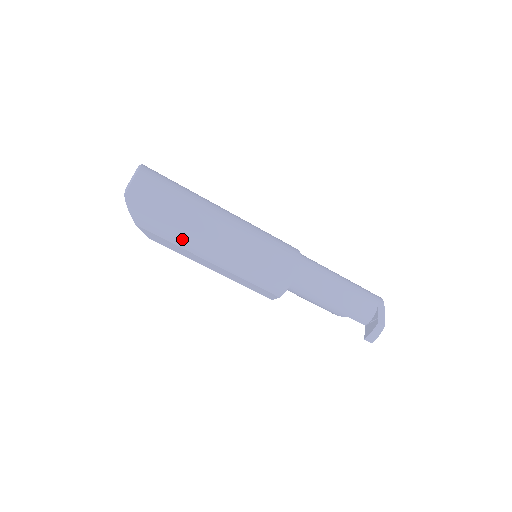
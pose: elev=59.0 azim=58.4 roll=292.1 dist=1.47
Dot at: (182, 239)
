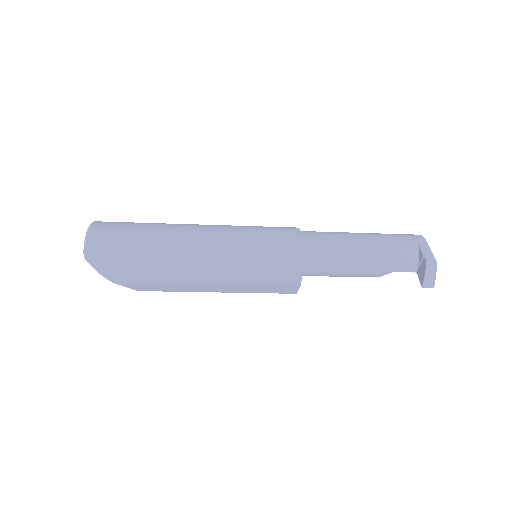
Dot at: (164, 274)
